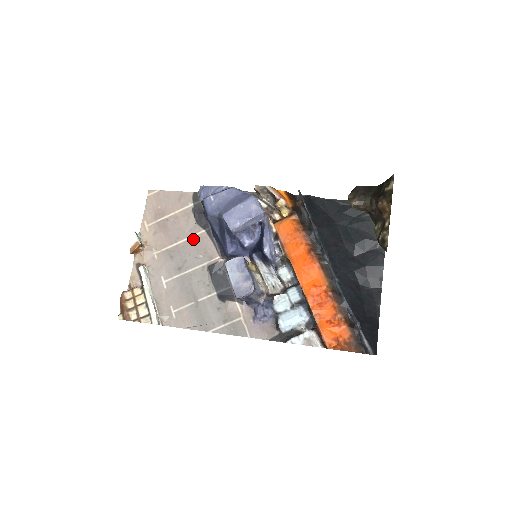
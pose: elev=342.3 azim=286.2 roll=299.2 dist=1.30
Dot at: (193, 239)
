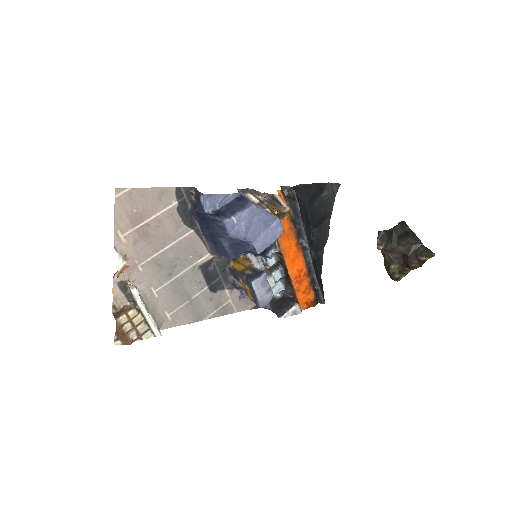
Dot at: (181, 242)
